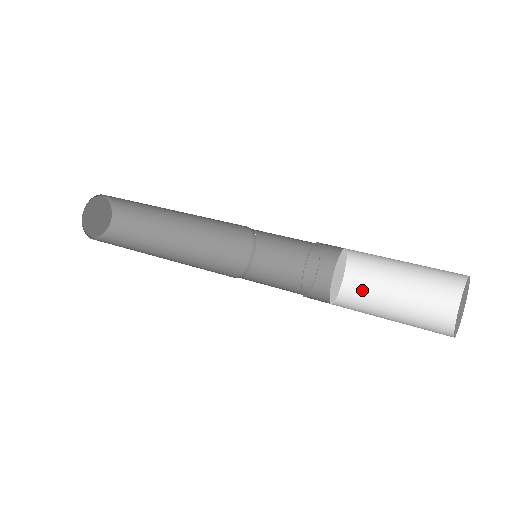
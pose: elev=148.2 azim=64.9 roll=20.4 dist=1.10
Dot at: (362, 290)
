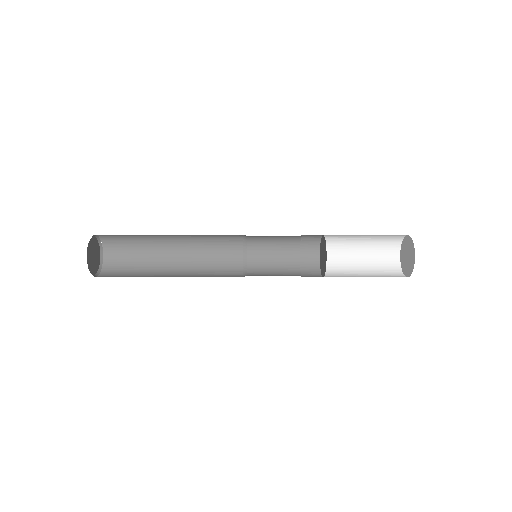
Dot at: occluded
